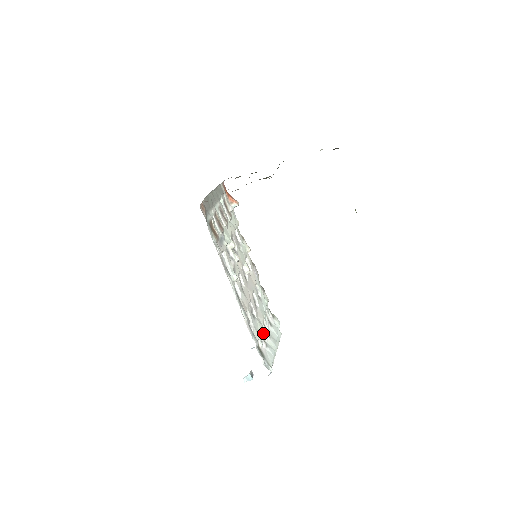
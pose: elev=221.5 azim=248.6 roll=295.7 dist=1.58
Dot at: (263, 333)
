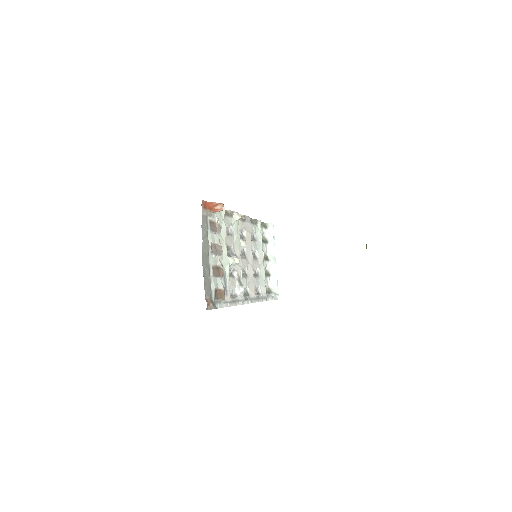
Dot at: (265, 268)
